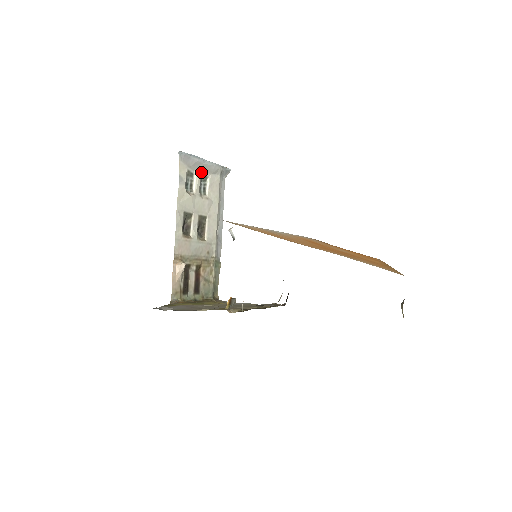
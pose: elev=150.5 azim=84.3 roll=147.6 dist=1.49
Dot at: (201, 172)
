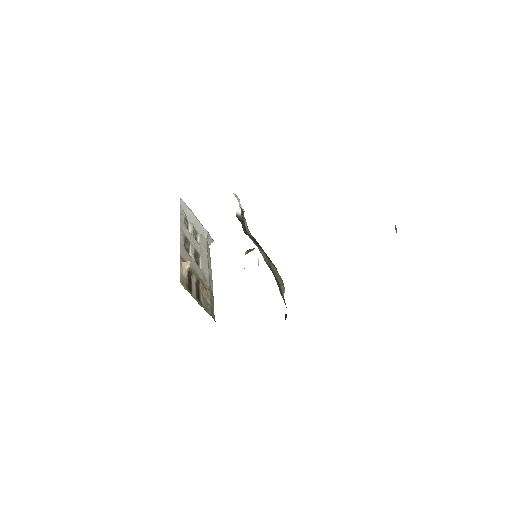
Dot at: (193, 226)
